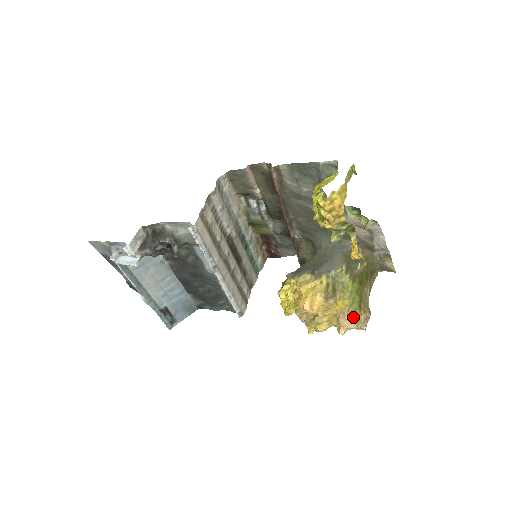
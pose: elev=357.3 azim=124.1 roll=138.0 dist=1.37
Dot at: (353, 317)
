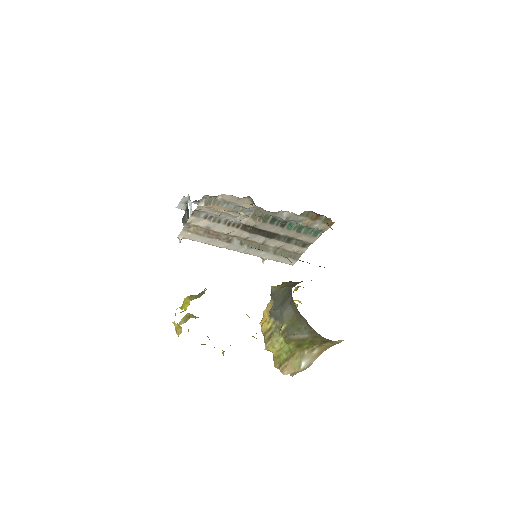
Dot at: occluded
